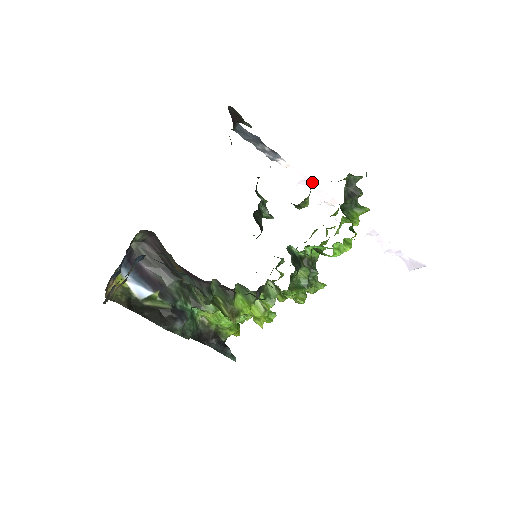
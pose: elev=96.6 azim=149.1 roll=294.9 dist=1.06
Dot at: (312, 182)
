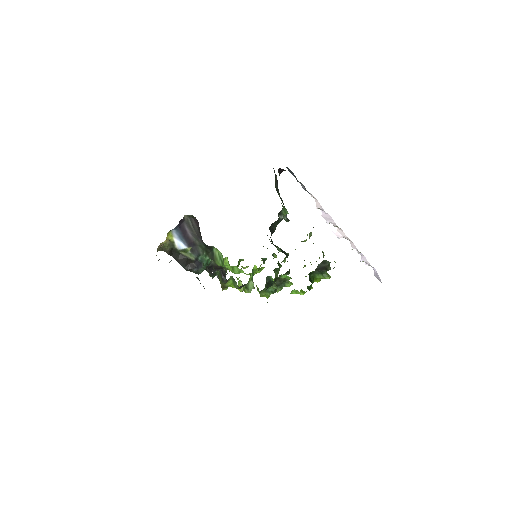
Dot at: (327, 213)
